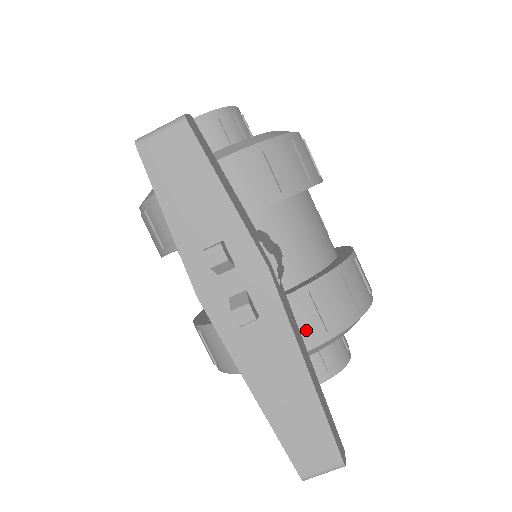
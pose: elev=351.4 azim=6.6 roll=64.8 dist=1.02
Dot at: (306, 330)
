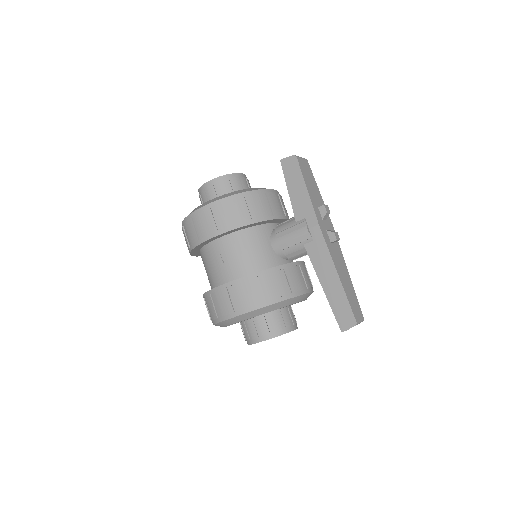
Dot at: (310, 281)
